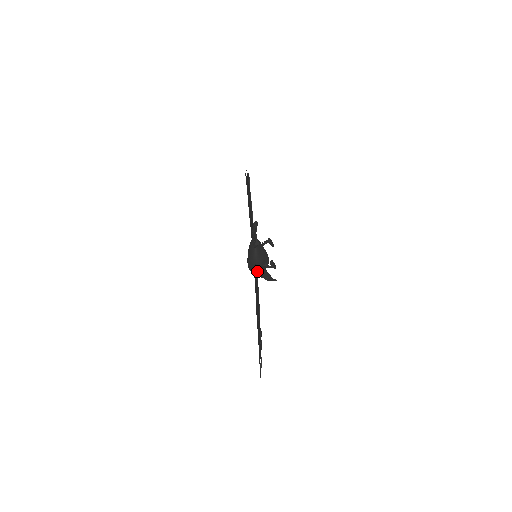
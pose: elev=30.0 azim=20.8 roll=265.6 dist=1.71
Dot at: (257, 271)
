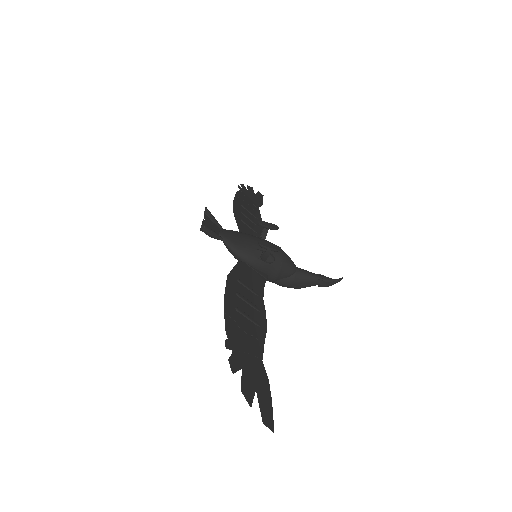
Dot at: (276, 276)
